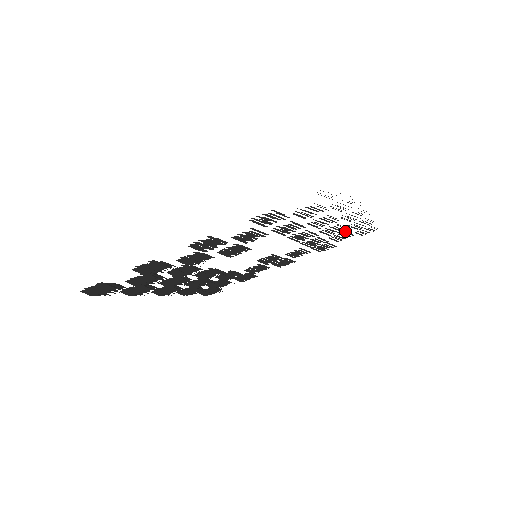
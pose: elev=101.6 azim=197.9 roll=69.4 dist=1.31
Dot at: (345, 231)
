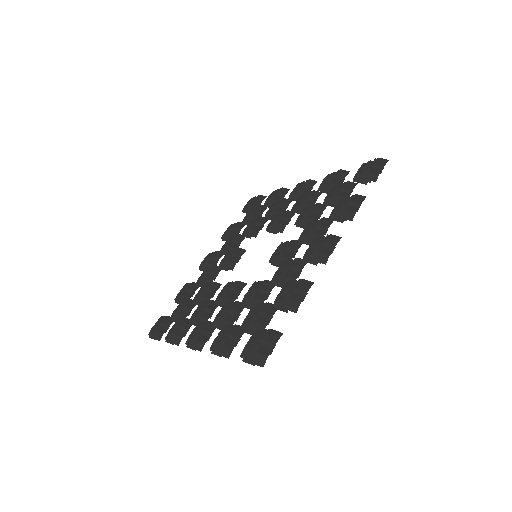
Dot at: (338, 196)
